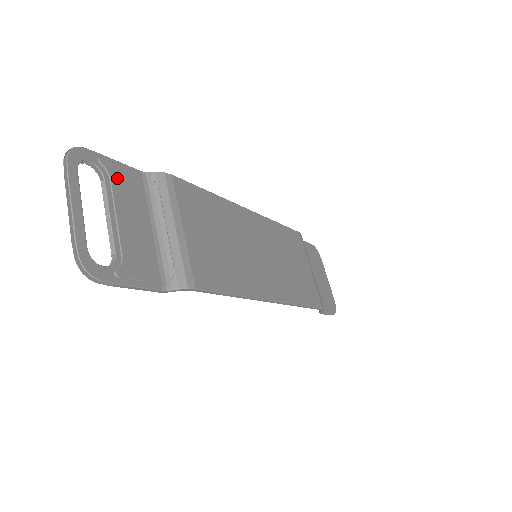
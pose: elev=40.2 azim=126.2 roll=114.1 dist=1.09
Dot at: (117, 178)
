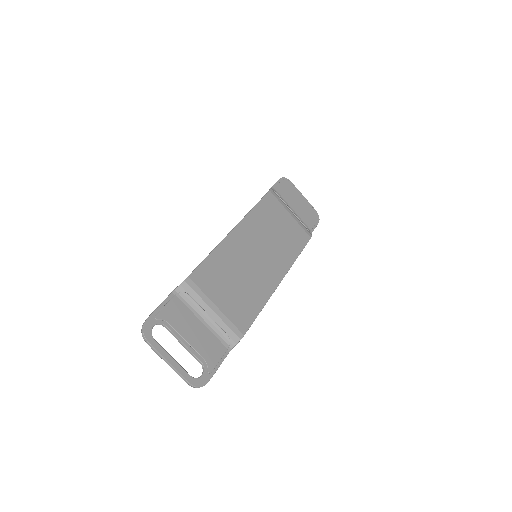
Dot at: (170, 317)
